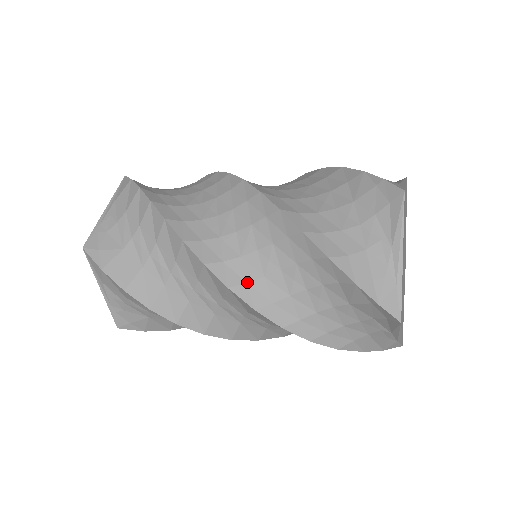
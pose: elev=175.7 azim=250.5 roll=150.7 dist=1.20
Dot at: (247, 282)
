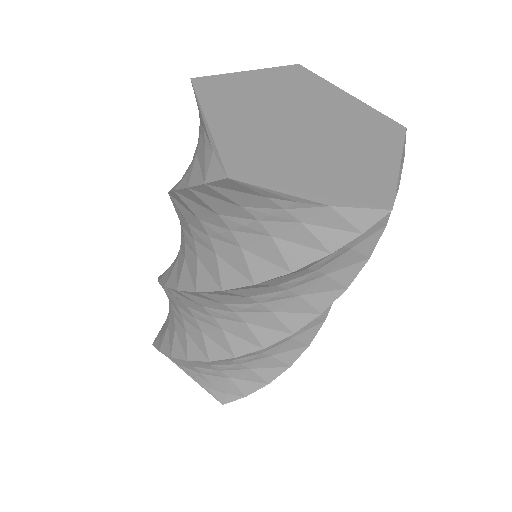
Dot at: occluded
